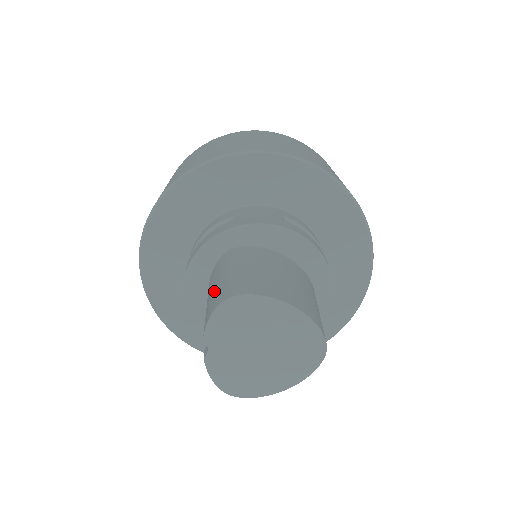
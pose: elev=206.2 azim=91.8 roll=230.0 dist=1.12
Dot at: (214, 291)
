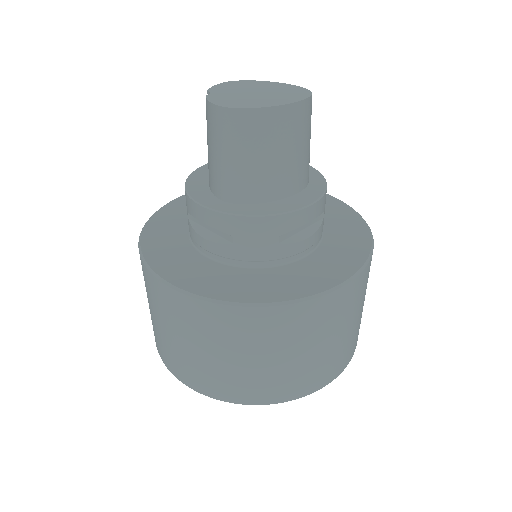
Dot at: occluded
